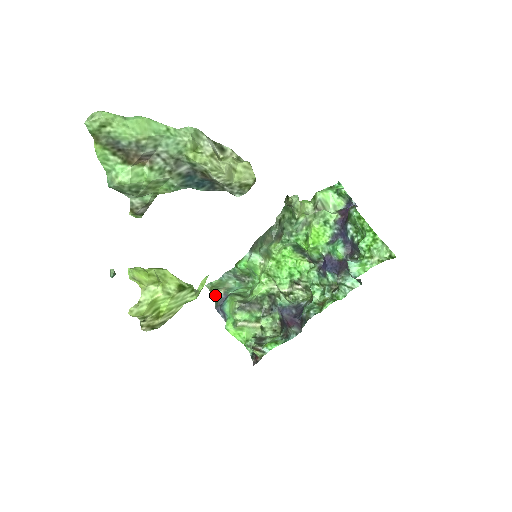
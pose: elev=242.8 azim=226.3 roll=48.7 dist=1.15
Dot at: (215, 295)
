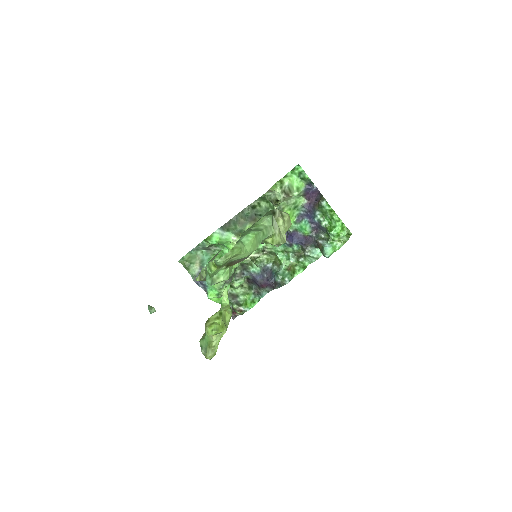
Dot at: (191, 270)
